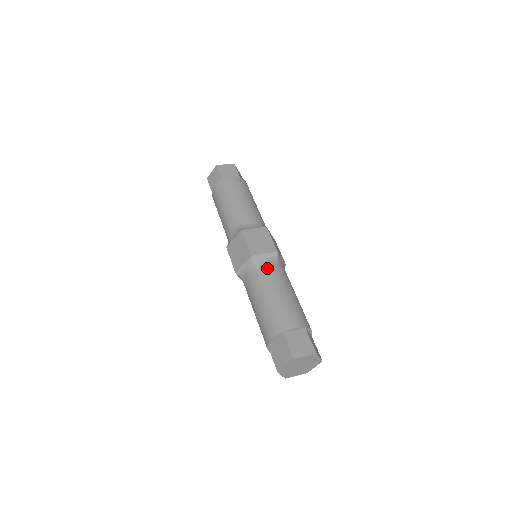
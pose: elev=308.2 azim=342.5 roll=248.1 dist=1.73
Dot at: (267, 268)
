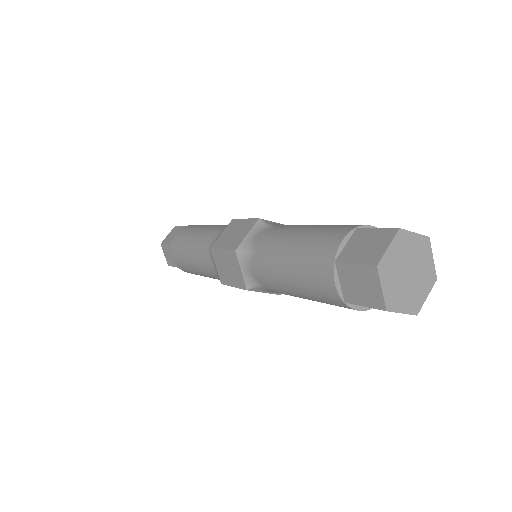
Dot at: (261, 240)
